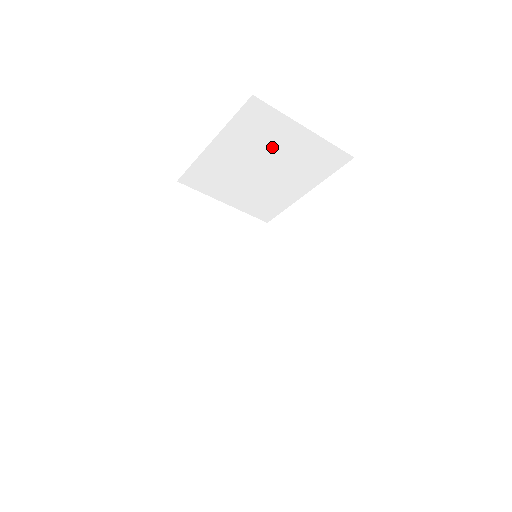
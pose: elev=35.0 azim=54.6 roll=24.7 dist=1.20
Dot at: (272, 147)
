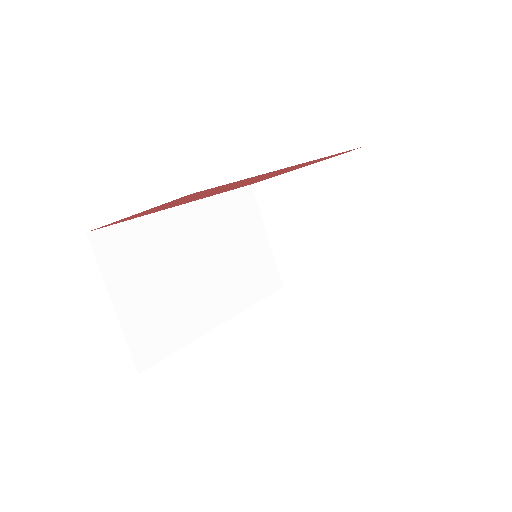
Dot at: (344, 209)
